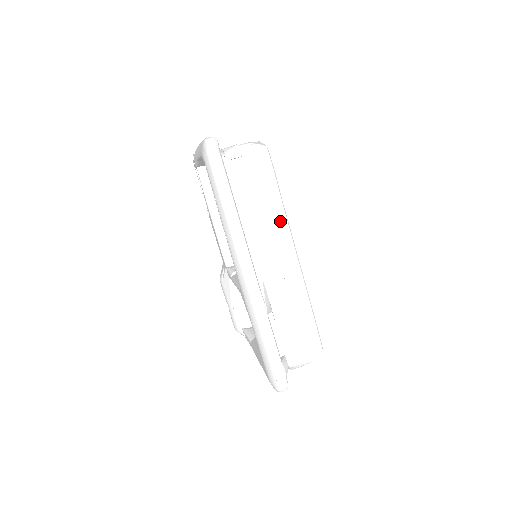
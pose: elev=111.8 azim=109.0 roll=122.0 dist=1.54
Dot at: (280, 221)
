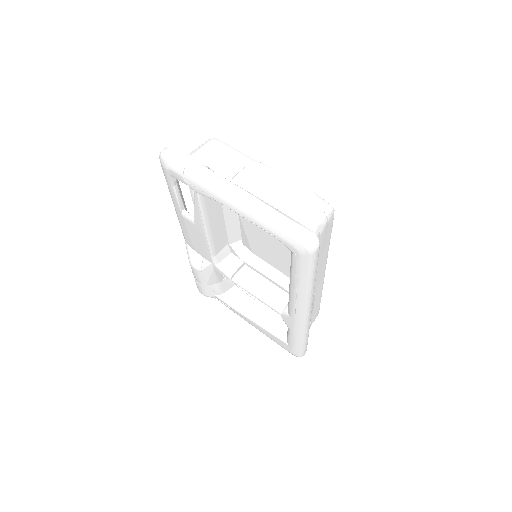
Dot at: (325, 258)
